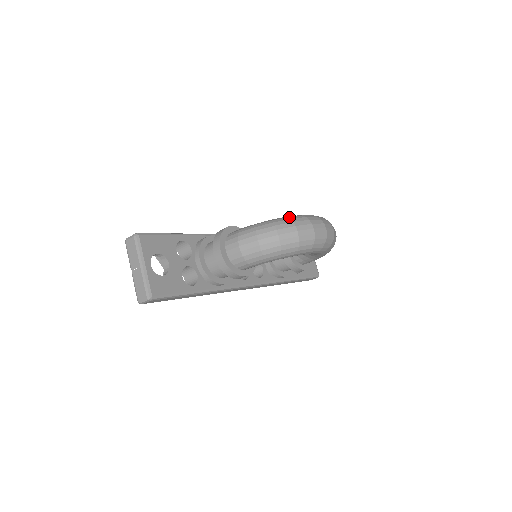
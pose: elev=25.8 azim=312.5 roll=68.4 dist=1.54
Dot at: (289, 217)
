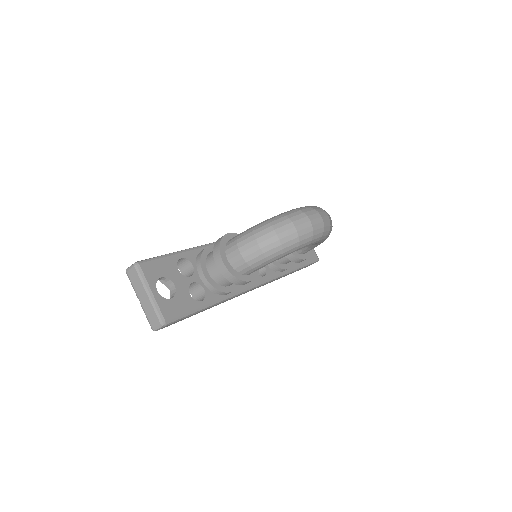
Dot at: (283, 214)
